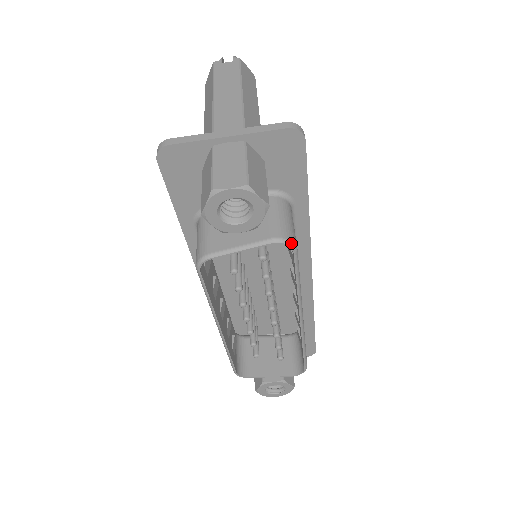
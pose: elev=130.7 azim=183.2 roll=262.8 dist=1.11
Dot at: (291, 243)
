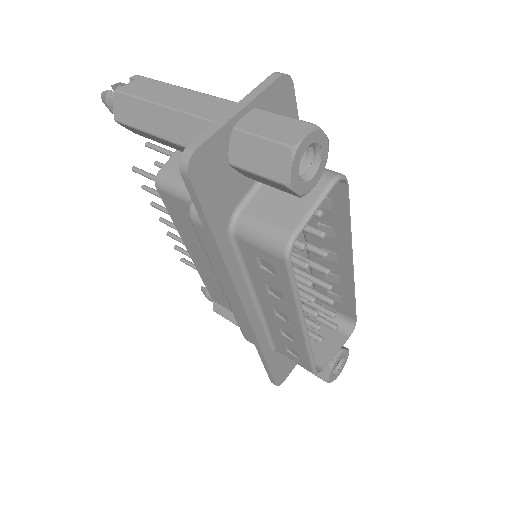
Dot at: (344, 175)
